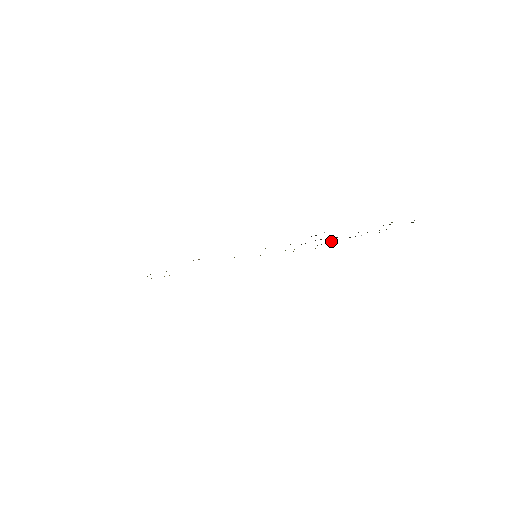
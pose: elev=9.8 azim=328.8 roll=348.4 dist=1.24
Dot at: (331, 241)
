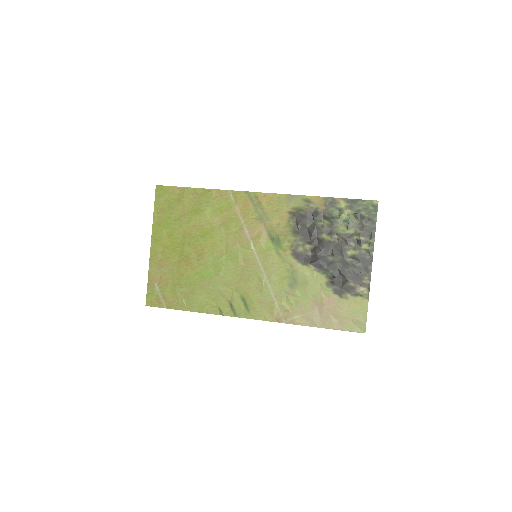
Dot at: (302, 225)
